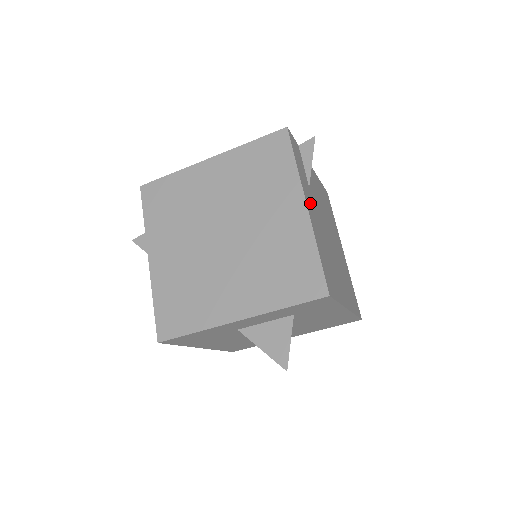
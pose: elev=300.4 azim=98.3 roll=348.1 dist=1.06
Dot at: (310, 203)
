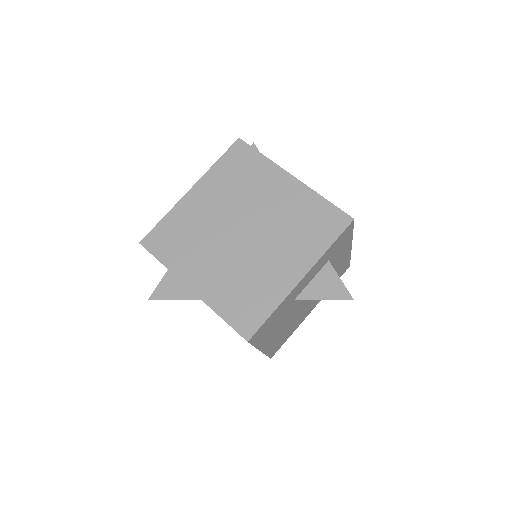
Dot at: occluded
